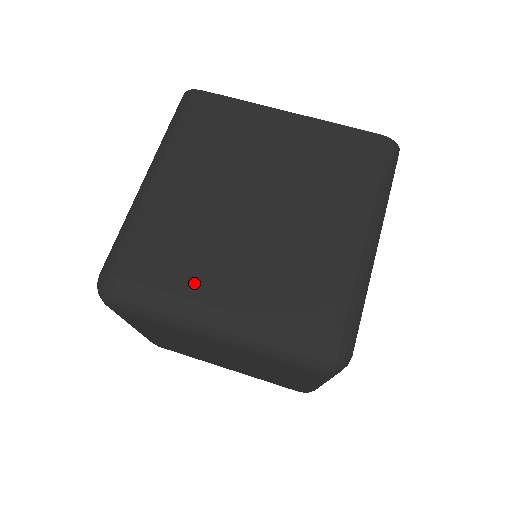
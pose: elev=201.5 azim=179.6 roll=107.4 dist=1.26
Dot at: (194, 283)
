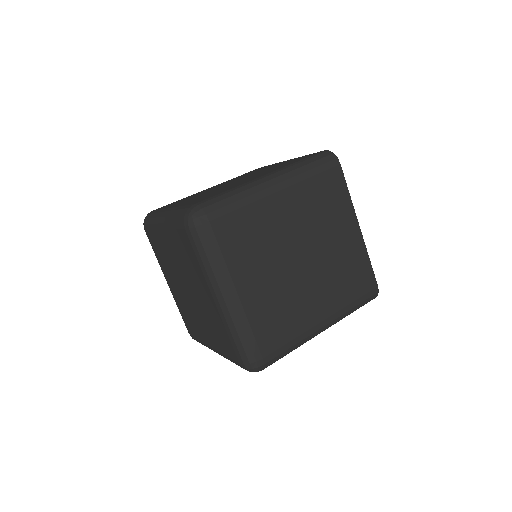
Dot at: occluded
